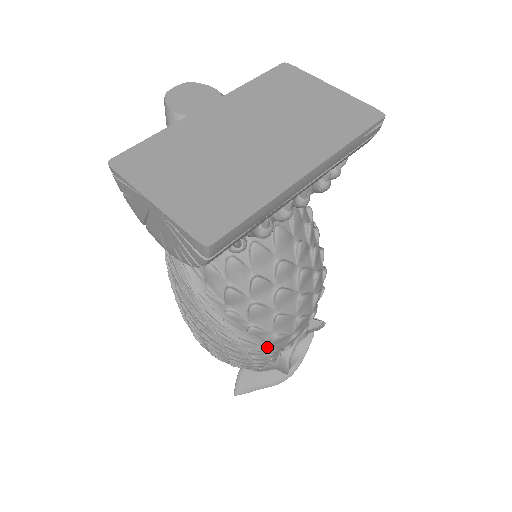
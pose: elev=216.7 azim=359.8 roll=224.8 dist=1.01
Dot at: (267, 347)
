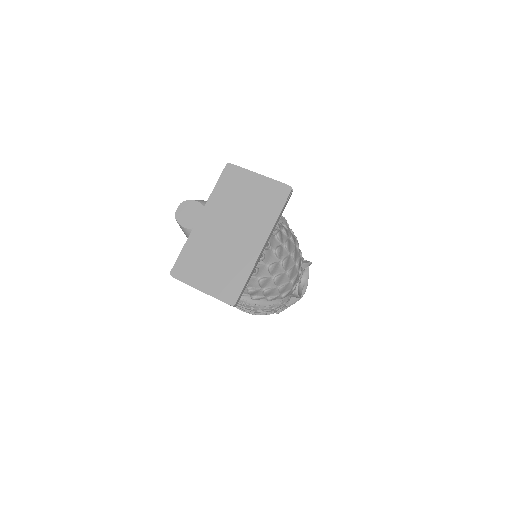
Dot at: (281, 302)
